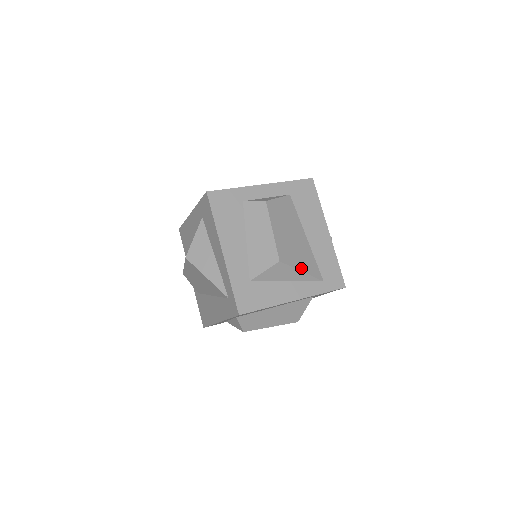
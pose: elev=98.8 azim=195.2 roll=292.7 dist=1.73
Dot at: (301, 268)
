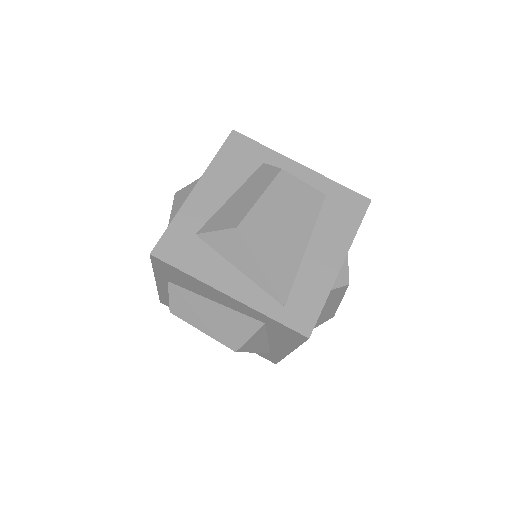
Dot at: (263, 263)
